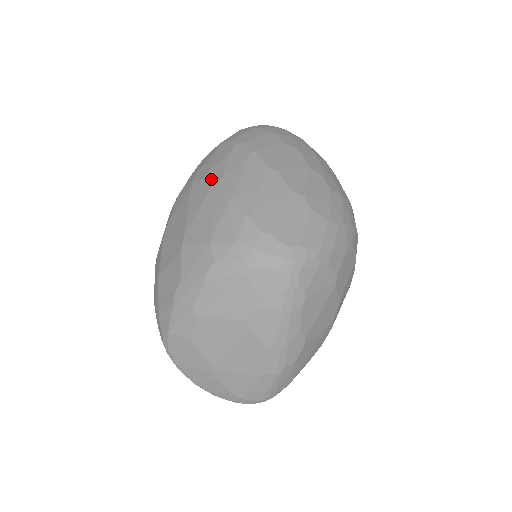
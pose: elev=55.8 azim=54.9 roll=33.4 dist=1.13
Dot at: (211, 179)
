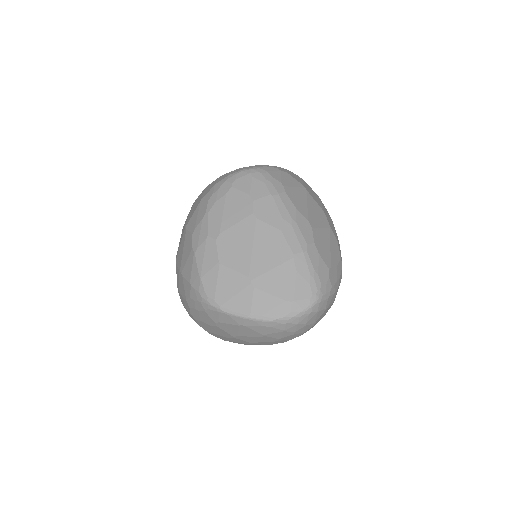
Dot at: occluded
